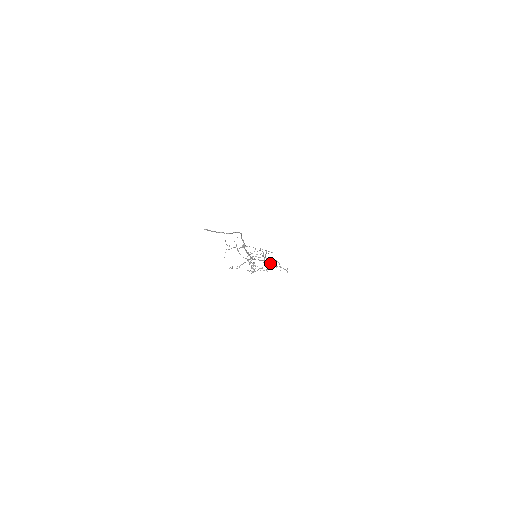
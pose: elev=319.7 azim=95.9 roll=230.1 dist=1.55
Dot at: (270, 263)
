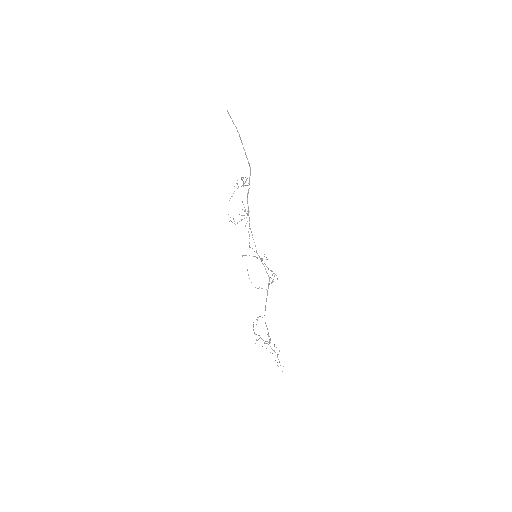
Dot at: (264, 254)
